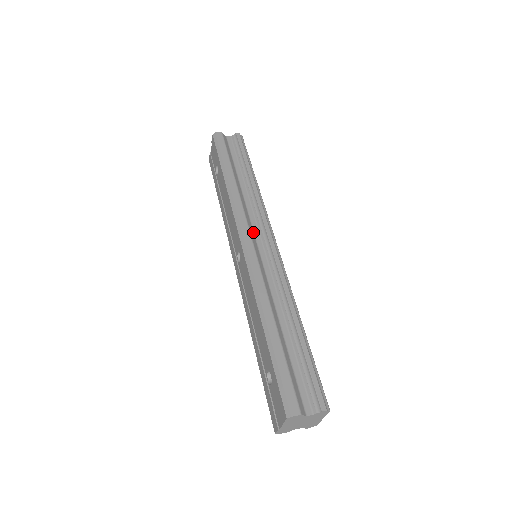
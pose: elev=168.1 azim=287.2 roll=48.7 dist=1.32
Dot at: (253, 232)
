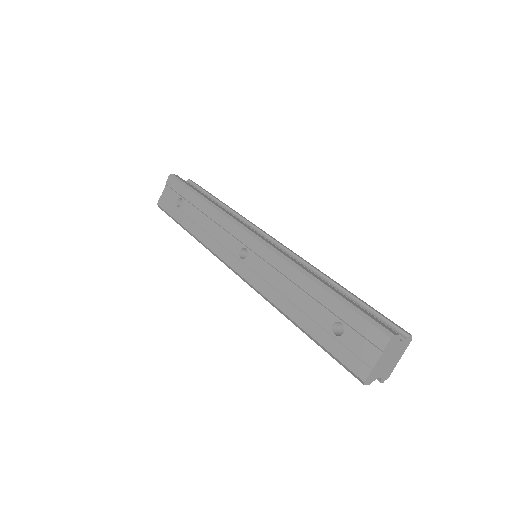
Dot at: occluded
